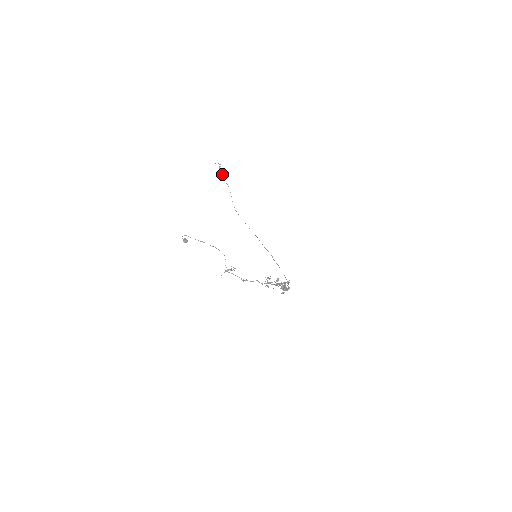
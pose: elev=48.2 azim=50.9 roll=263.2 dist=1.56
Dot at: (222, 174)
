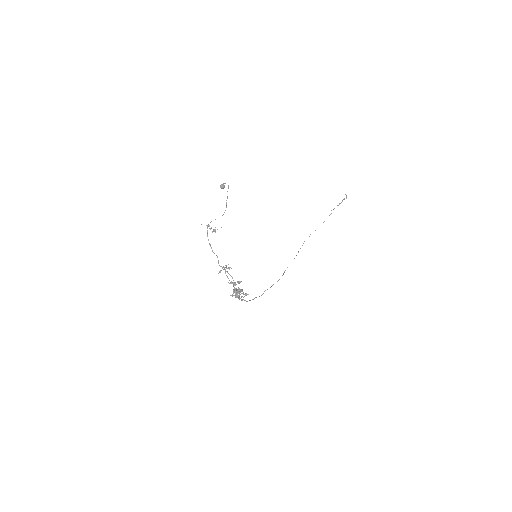
Dot at: occluded
